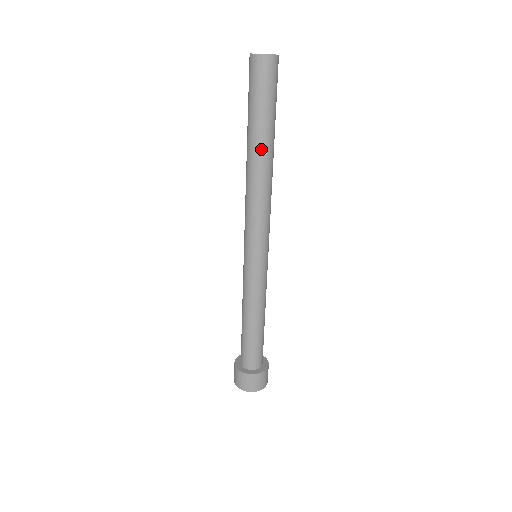
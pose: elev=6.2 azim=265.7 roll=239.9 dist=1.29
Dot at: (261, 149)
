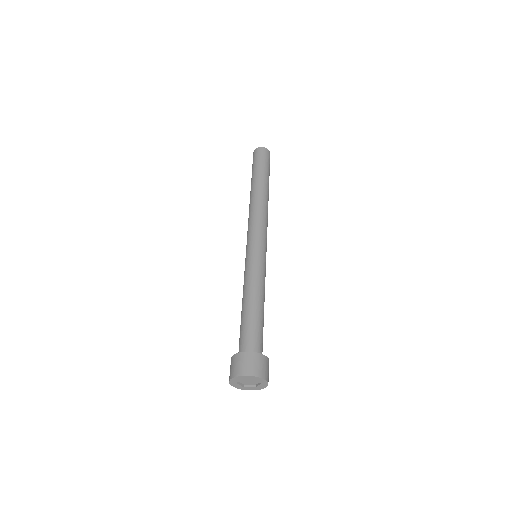
Dot at: (263, 185)
